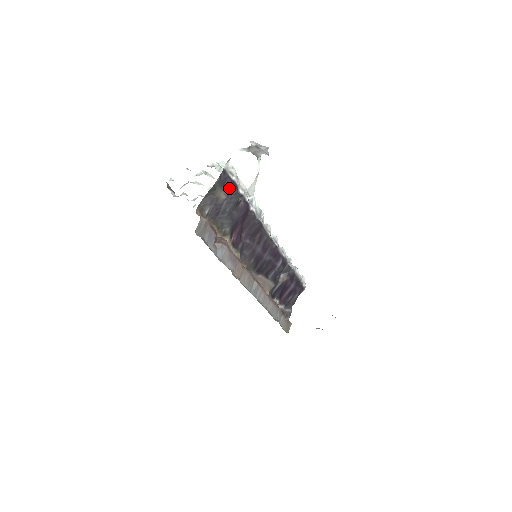
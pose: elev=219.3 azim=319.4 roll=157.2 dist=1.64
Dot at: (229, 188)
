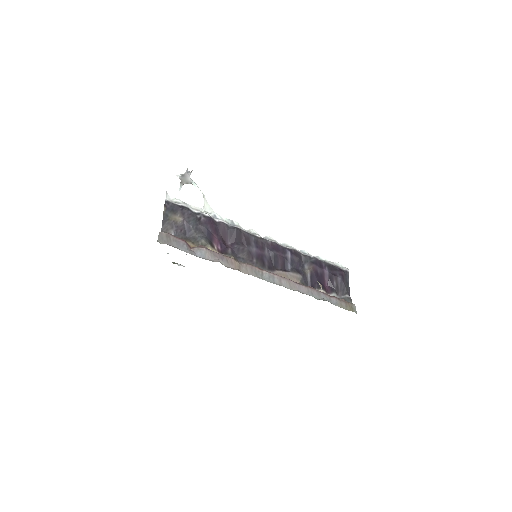
Dot at: (181, 211)
